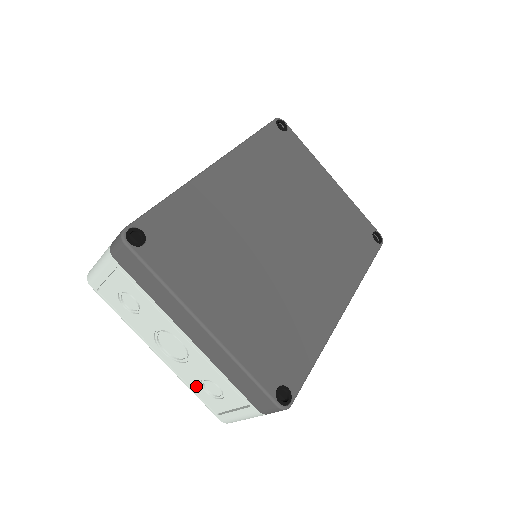
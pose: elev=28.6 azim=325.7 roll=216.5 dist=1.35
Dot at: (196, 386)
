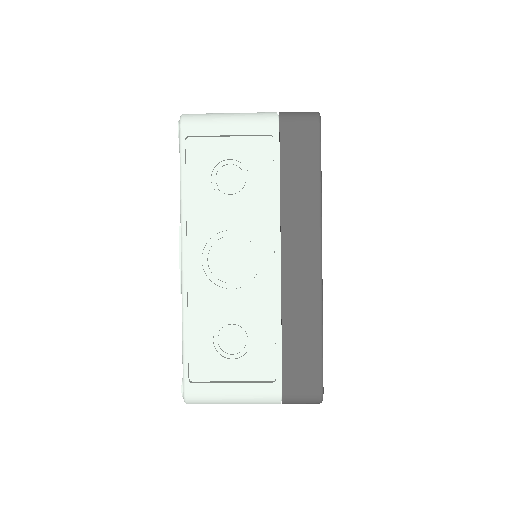
Dot at: (205, 327)
